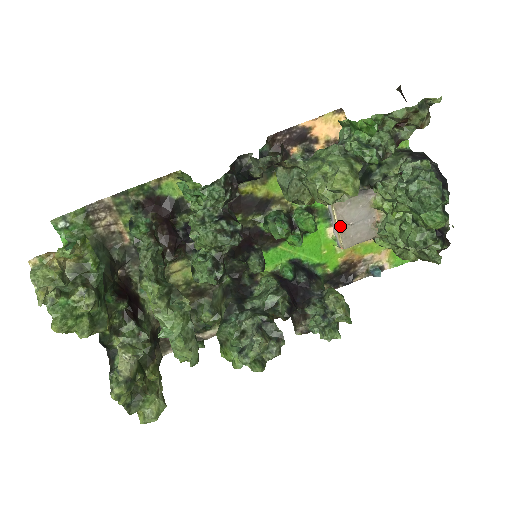
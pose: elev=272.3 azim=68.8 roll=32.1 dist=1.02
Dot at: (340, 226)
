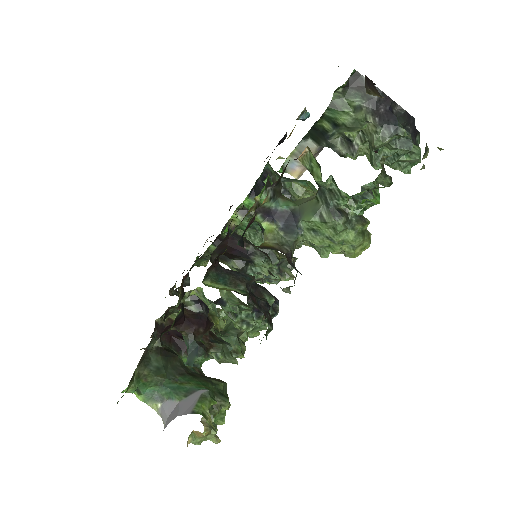
Dot at: occluded
